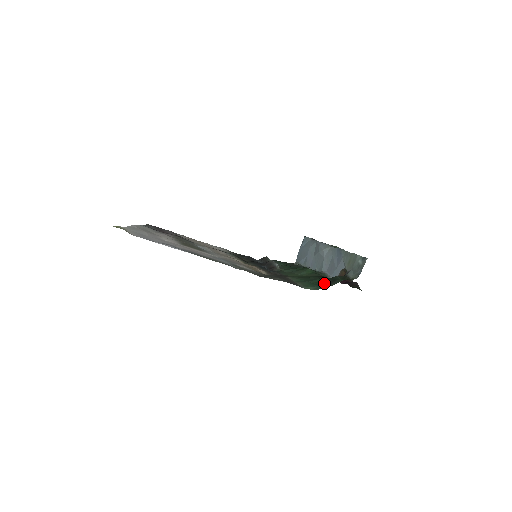
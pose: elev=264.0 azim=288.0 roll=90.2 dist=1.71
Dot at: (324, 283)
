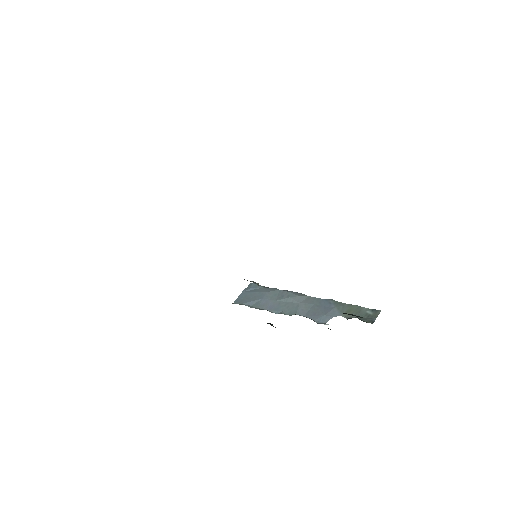
Dot at: occluded
